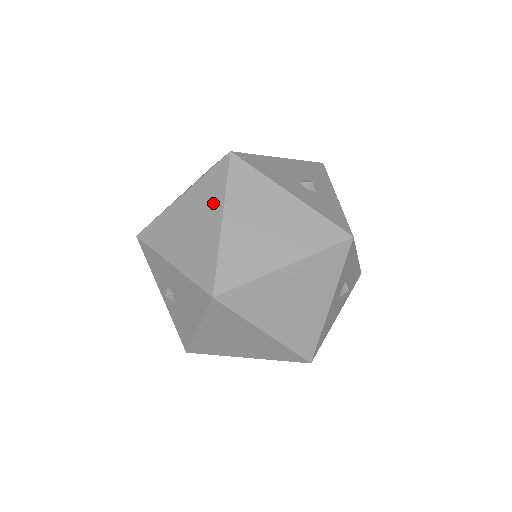
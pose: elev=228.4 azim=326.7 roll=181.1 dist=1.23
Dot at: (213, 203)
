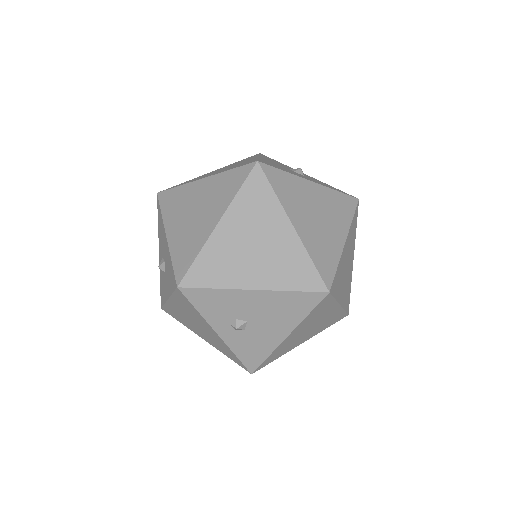
Dot at: (270, 214)
